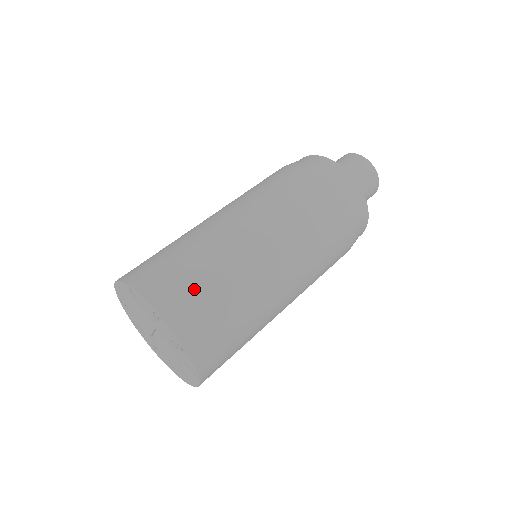
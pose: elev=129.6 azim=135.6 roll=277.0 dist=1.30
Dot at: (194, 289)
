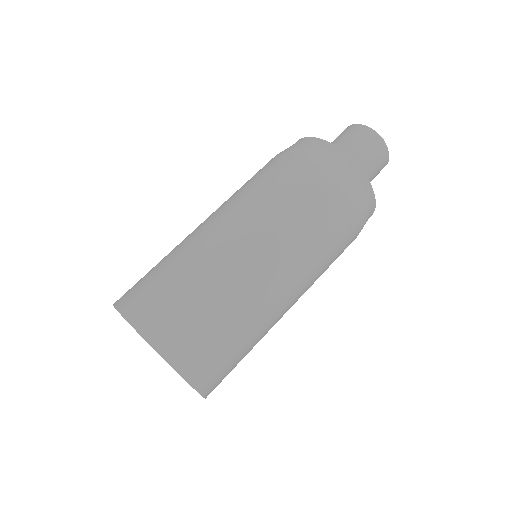
Dot at: (229, 363)
